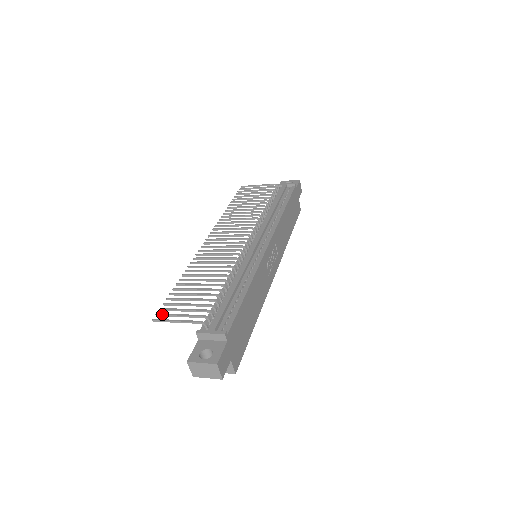
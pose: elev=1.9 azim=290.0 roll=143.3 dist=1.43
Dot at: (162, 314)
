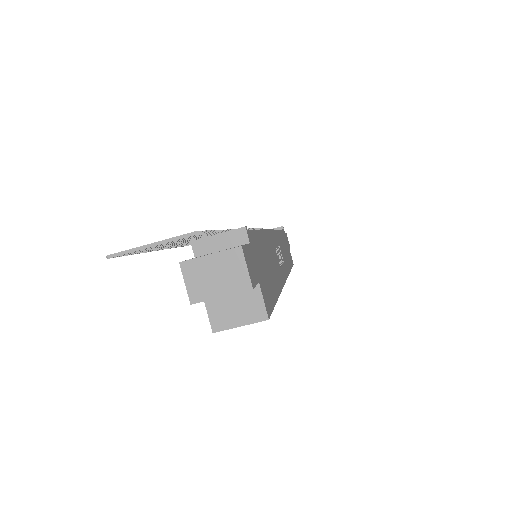
Dot at: occluded
